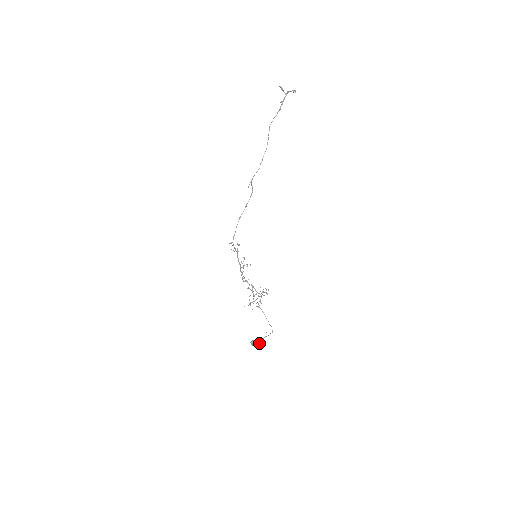
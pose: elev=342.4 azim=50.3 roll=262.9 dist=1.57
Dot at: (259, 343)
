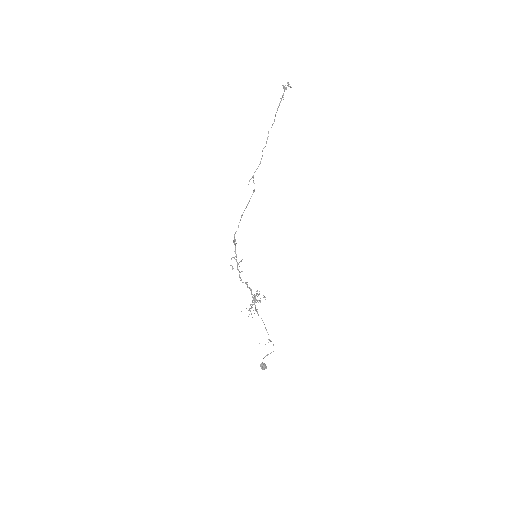
Dot at: occluded
